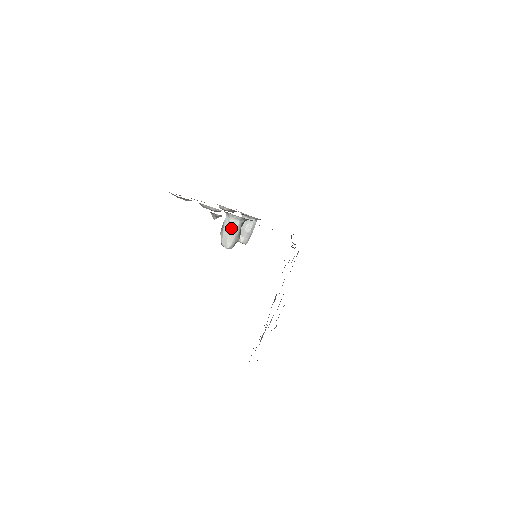
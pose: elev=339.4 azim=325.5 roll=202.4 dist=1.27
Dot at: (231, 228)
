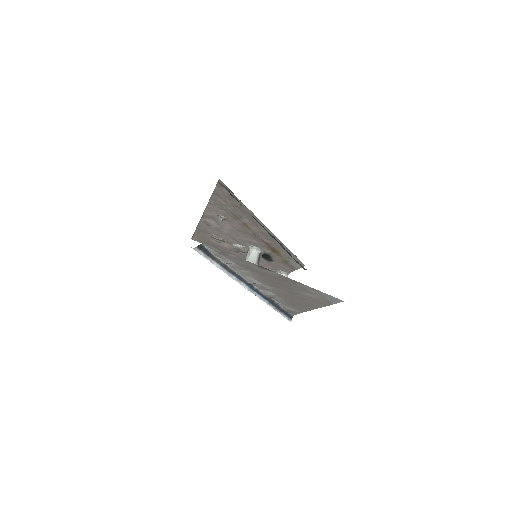
Dot at: (251, 257)
